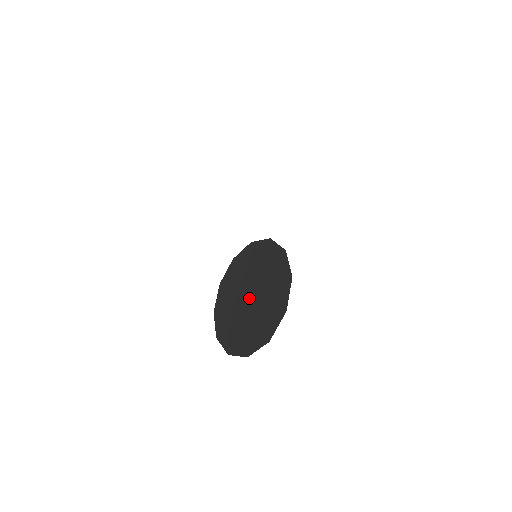
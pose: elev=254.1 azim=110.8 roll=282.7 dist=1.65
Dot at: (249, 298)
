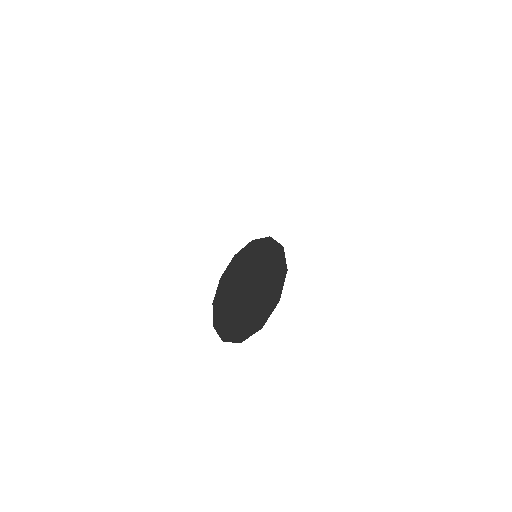
Dot at: (246, 290)
